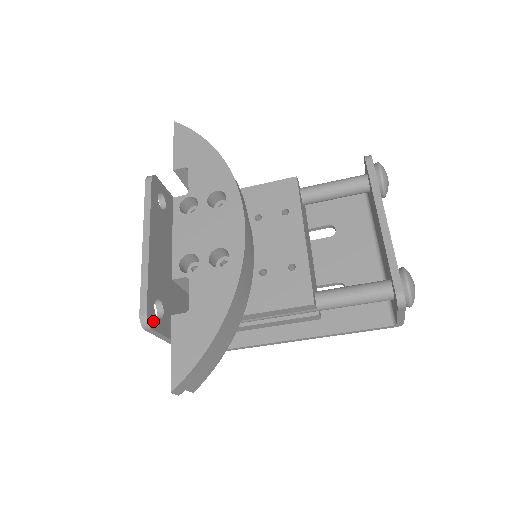
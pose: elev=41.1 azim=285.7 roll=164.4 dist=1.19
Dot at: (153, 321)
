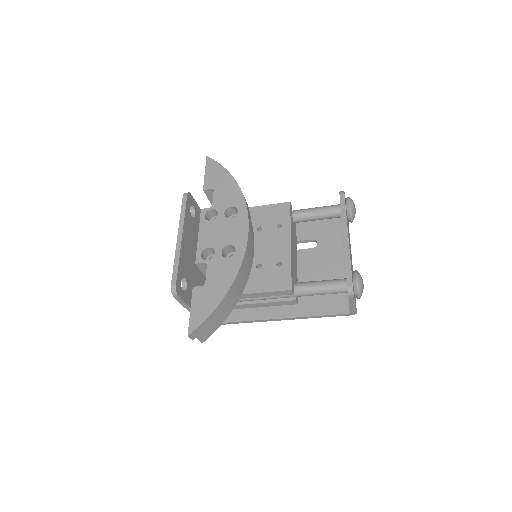
Dot at: (179, 291)
